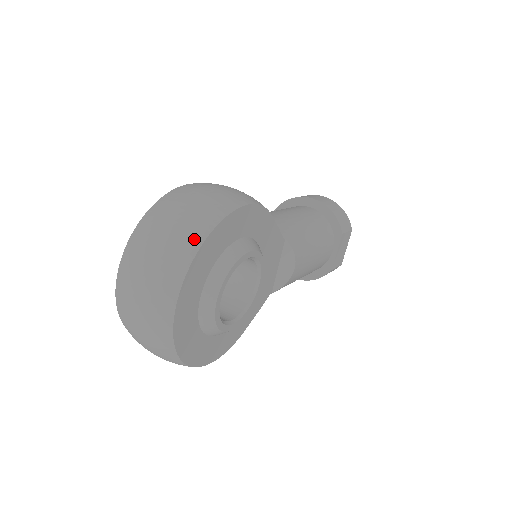
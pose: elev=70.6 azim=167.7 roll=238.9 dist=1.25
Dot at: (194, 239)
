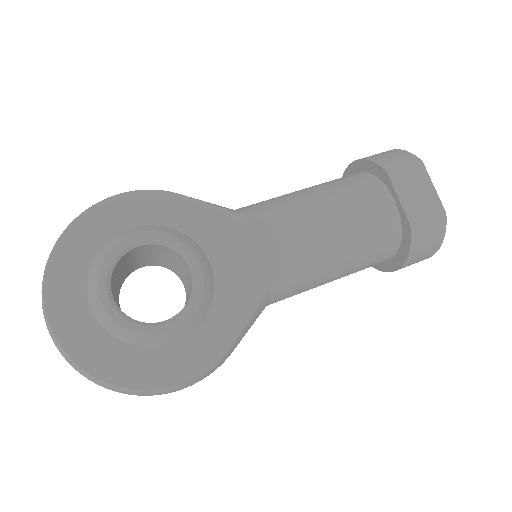
Dot at: (53, 247)
